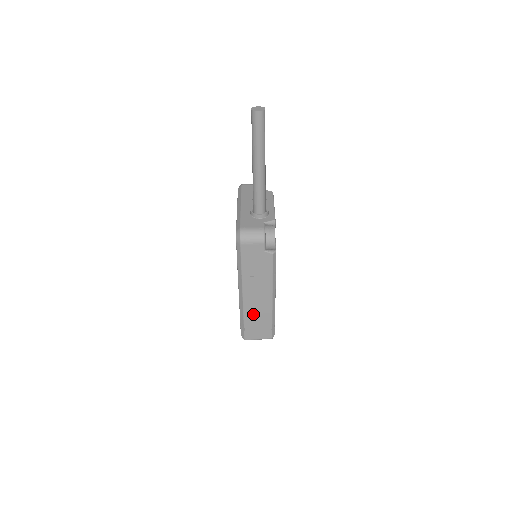
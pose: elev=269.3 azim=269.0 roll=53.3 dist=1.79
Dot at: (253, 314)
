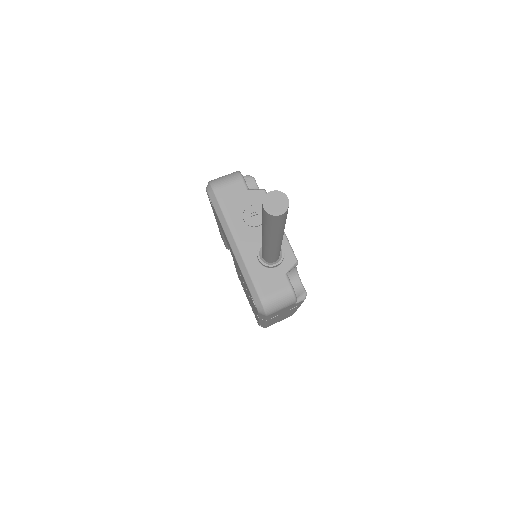
Dot at: occluded
